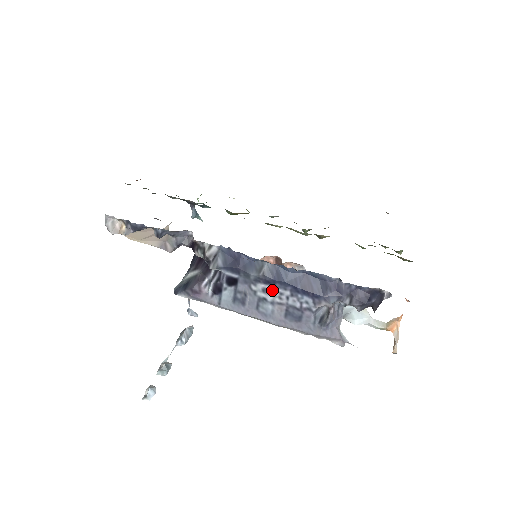
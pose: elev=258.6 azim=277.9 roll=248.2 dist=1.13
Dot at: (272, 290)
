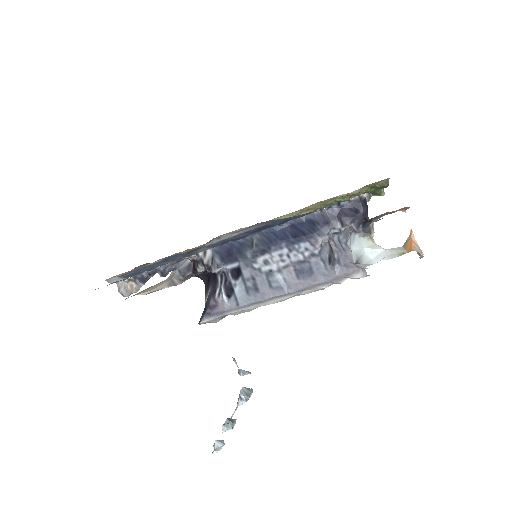
Dot at: (272, 257)
